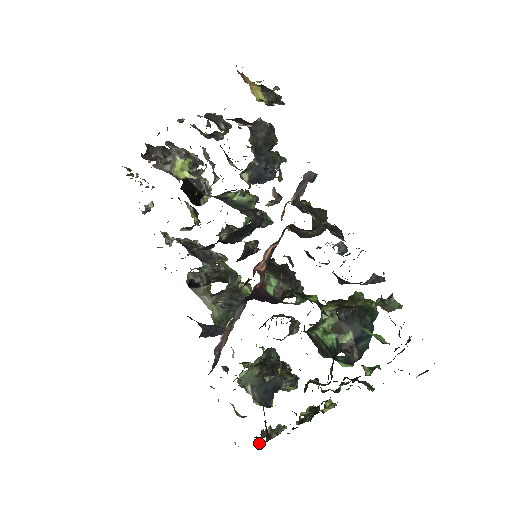
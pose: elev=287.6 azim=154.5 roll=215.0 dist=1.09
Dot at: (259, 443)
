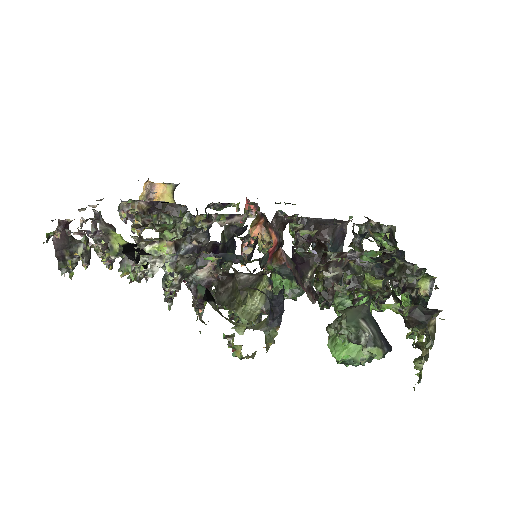
Dot at: (435, 318)
